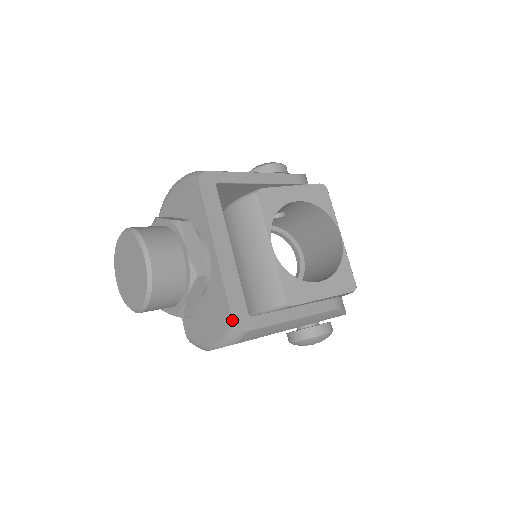
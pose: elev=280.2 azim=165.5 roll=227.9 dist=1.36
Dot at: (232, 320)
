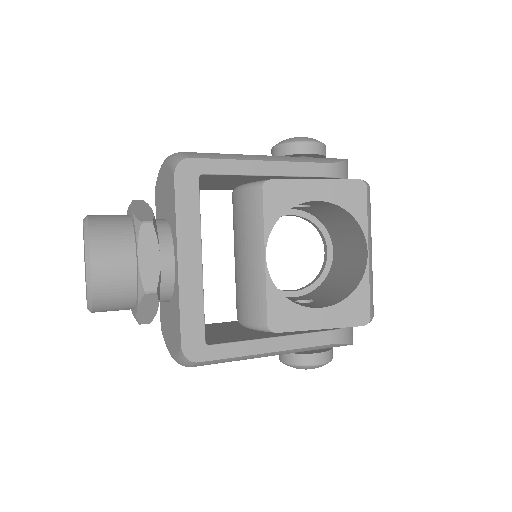
Dot at: (181, 348)
